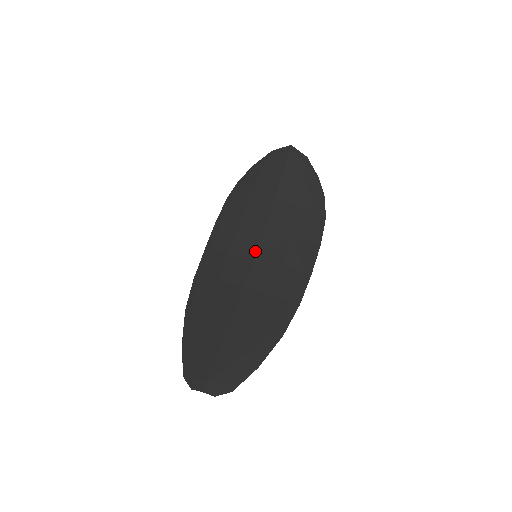
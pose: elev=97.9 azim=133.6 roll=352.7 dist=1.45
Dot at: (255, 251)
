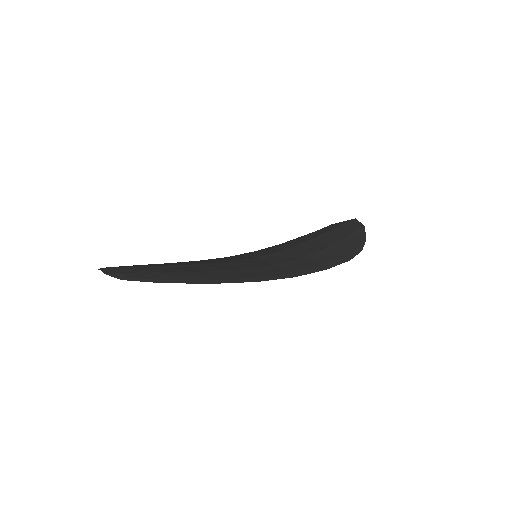
Dot at: (259, 256)
